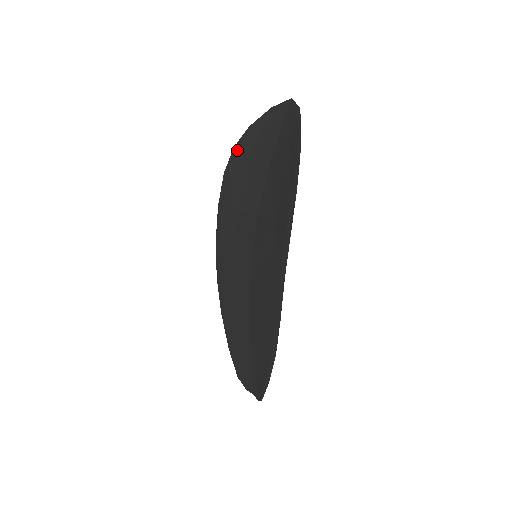
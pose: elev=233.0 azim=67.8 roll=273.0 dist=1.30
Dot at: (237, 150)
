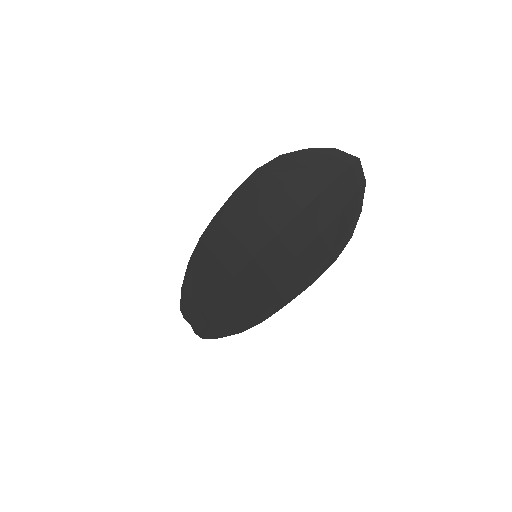
Dot at: (283, 161)
